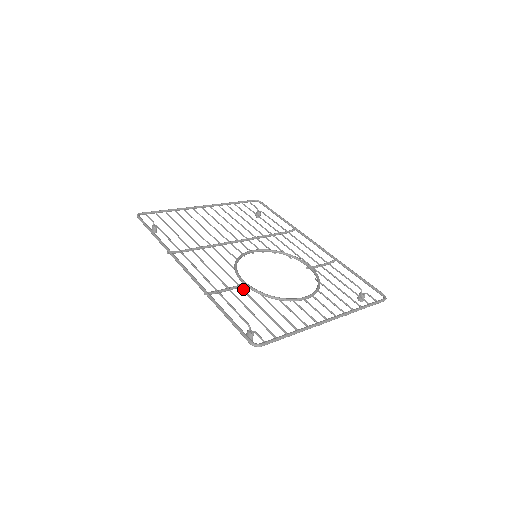
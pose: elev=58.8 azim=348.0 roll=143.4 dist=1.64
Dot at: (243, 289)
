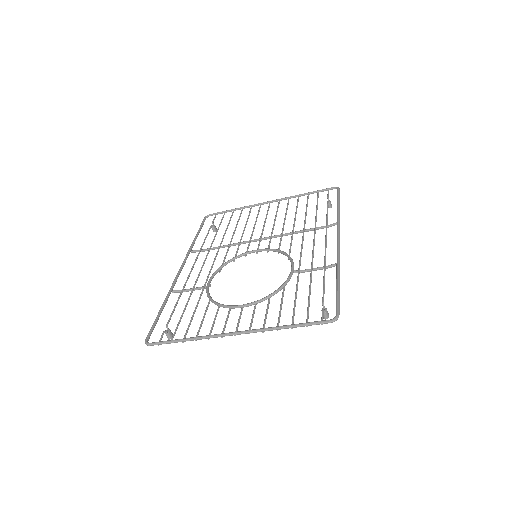
Dot at: (202, 290)
